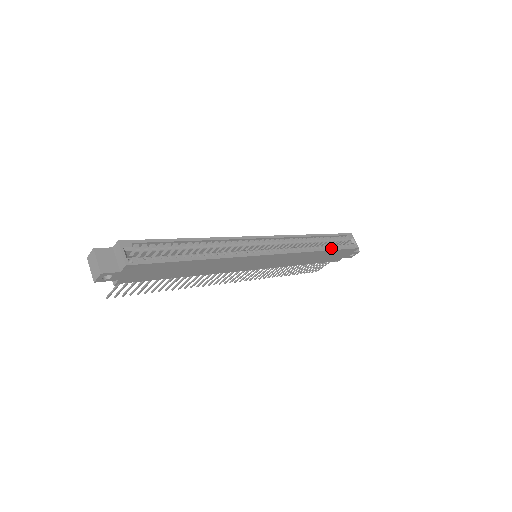
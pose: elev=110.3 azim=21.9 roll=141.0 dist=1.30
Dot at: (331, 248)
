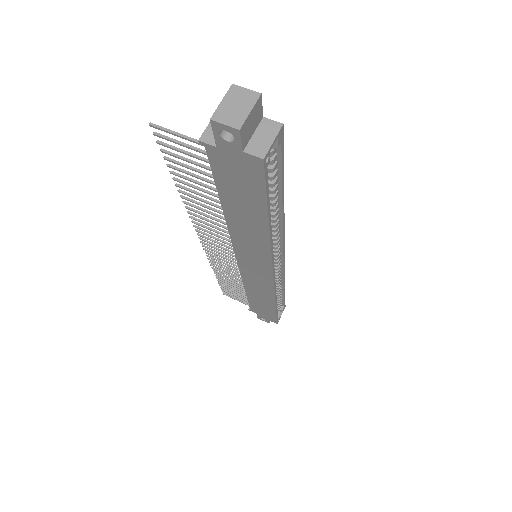
Dot at: occluded
